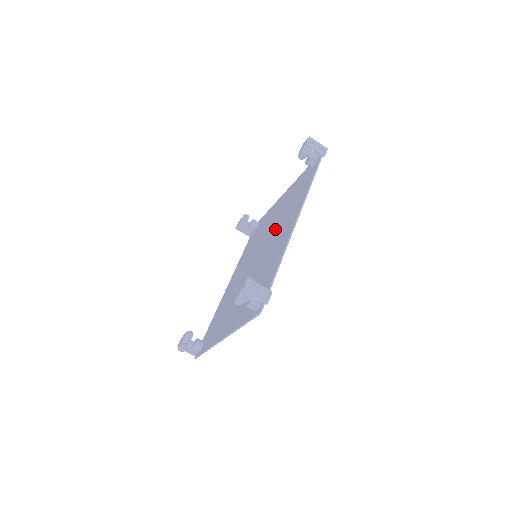
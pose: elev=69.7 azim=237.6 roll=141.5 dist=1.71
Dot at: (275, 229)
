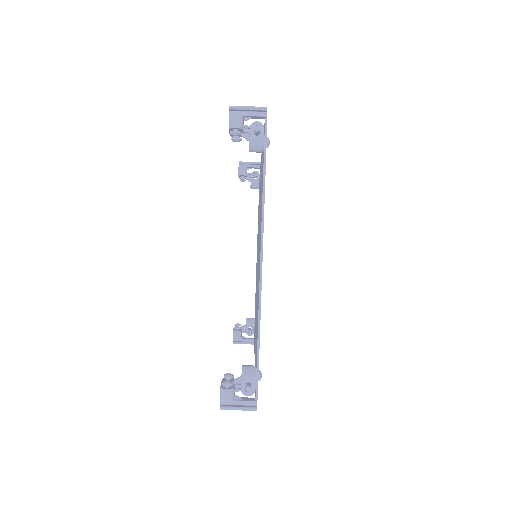
Dot at: occluded
